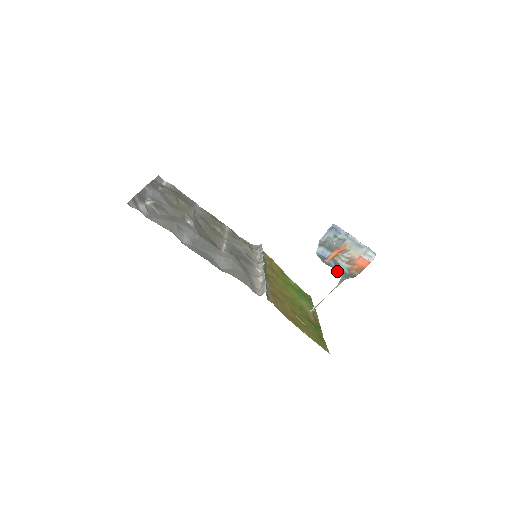
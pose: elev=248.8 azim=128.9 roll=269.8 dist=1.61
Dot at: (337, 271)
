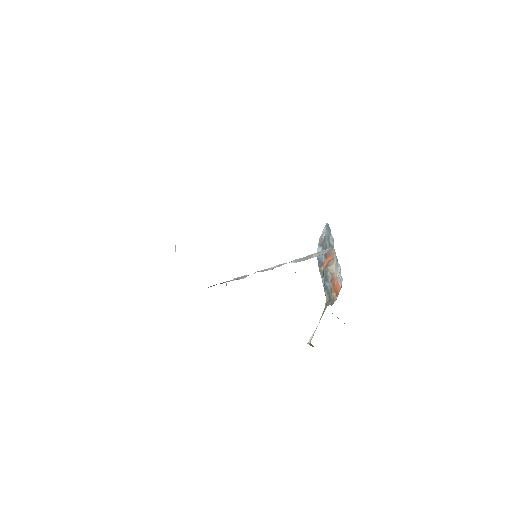
Dot at: (325, 289)
